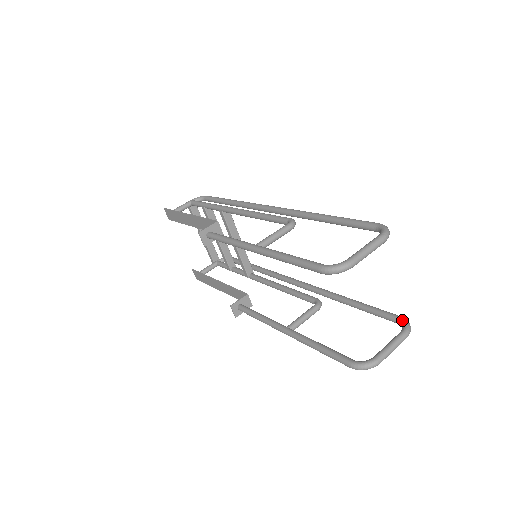
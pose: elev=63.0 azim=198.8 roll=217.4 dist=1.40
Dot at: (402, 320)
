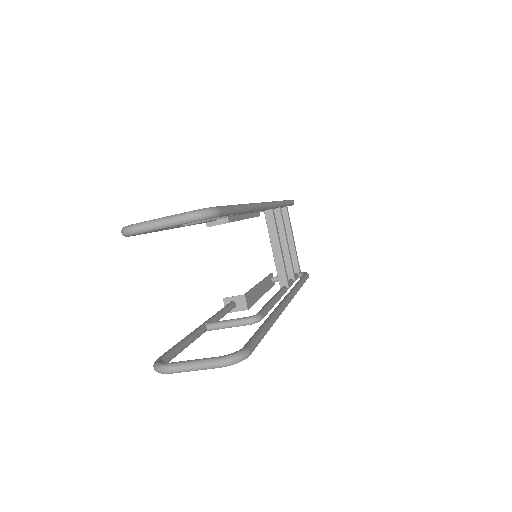
Dot at: occluded
